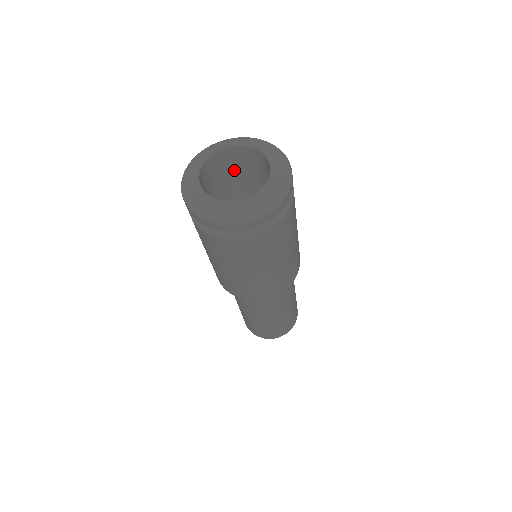
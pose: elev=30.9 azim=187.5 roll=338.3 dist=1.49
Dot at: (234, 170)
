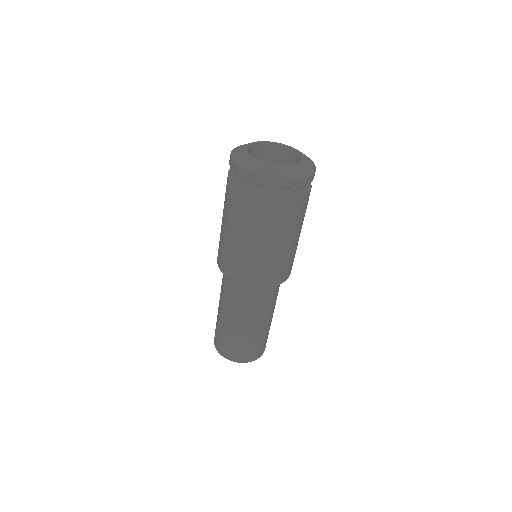
Dot at: occluded
